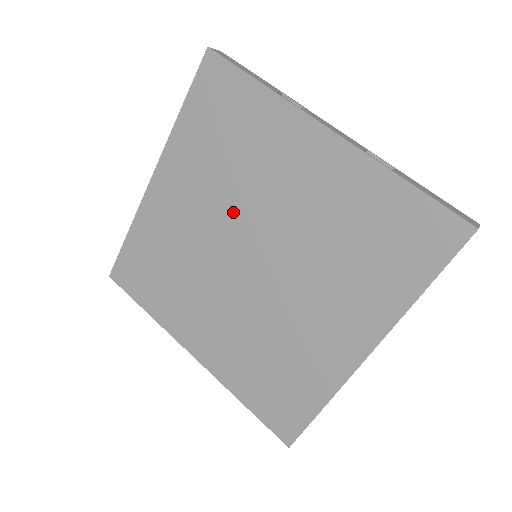
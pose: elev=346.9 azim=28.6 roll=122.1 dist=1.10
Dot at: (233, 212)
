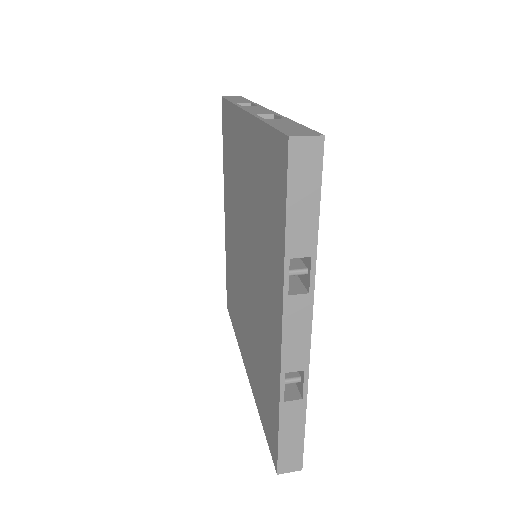
Dot at: (250, 230)
